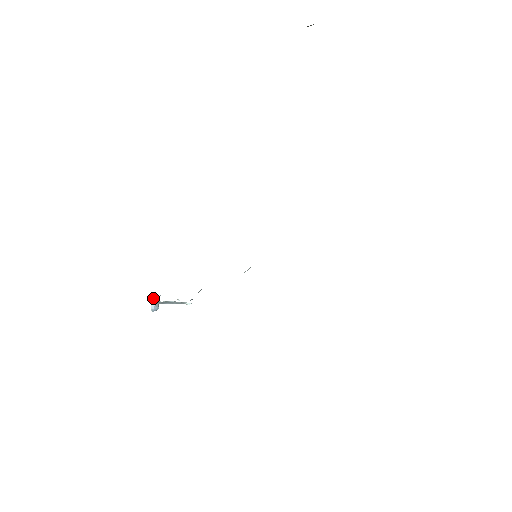
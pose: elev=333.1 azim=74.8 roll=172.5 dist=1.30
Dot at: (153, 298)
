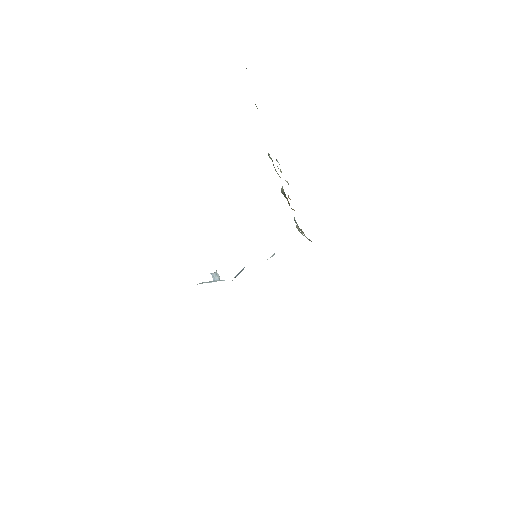
Dot at: (212, 273)
